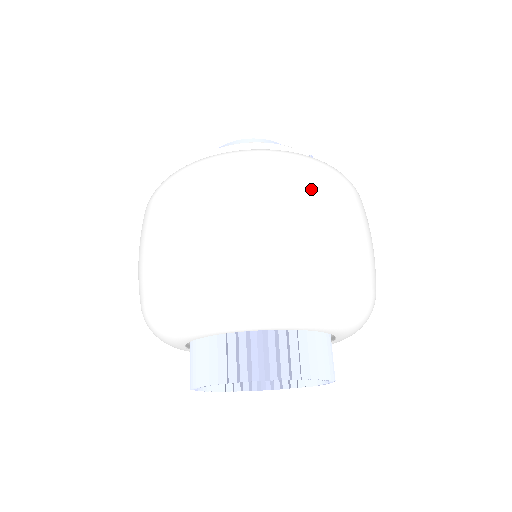
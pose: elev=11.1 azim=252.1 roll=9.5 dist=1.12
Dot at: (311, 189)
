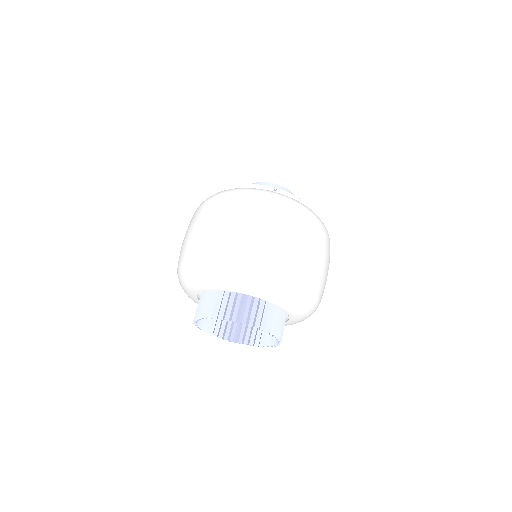
Dot at: (237, 208)
